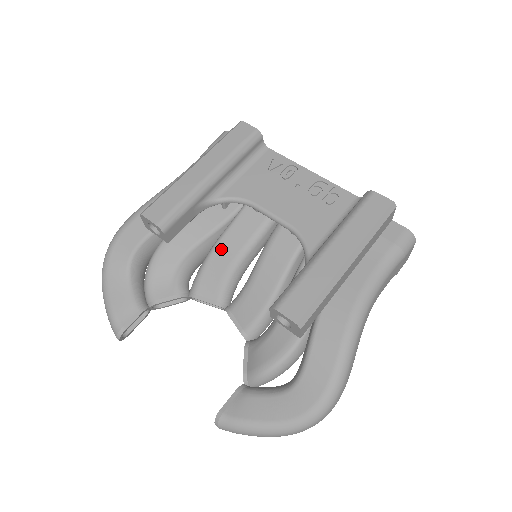
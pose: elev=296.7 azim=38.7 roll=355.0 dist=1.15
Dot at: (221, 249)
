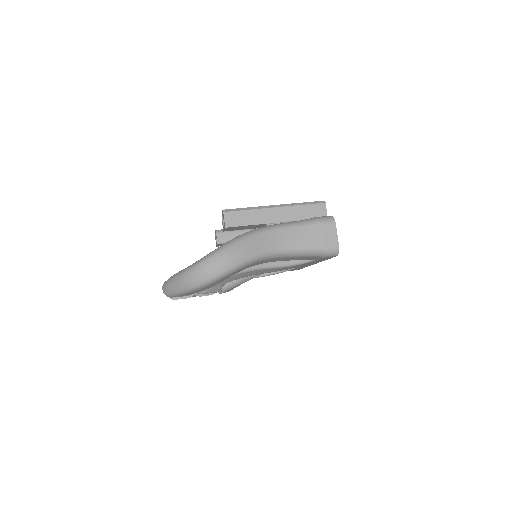
Dot at: occluded
